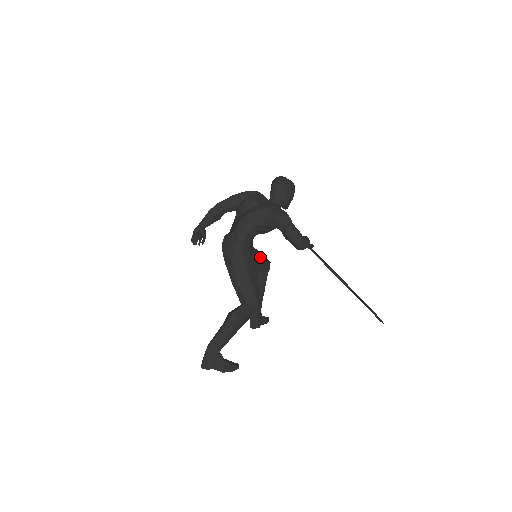
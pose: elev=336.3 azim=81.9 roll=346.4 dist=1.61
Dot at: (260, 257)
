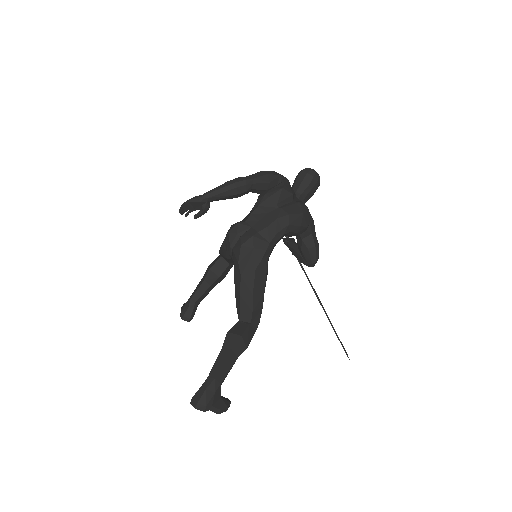
Dot at: occluded
